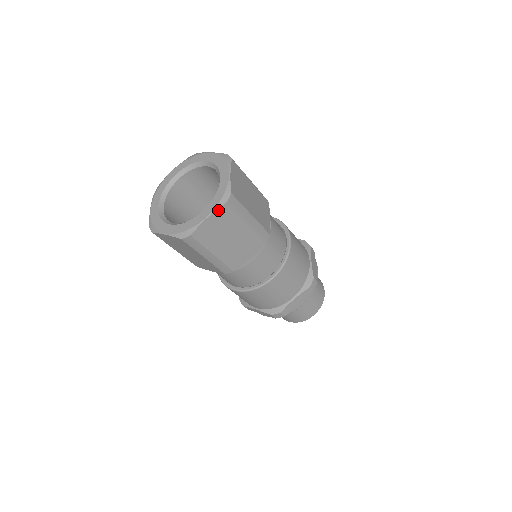
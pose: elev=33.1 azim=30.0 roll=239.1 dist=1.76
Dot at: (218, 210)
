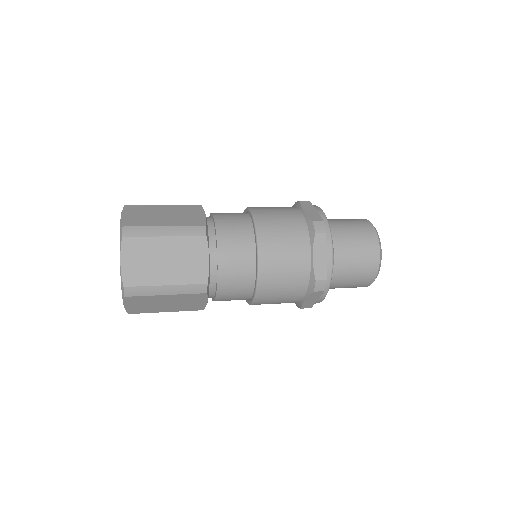
Dot at: occluded
